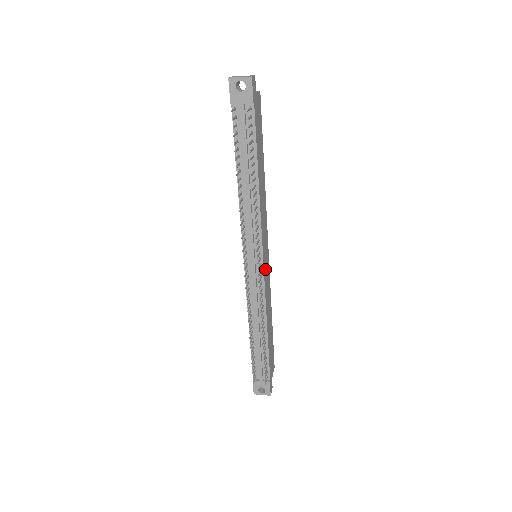
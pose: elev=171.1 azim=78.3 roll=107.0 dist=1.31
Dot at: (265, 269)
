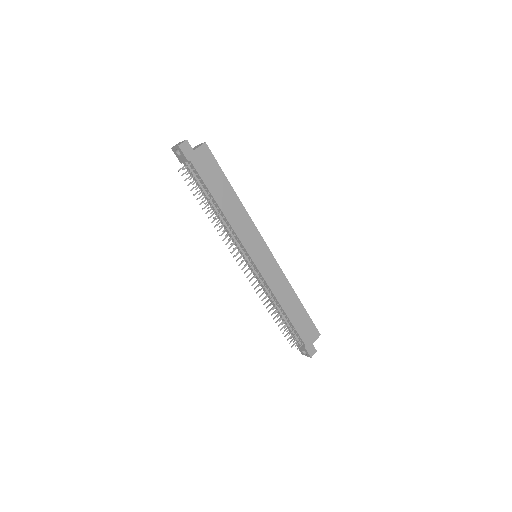
Dot at: (262, 266)
